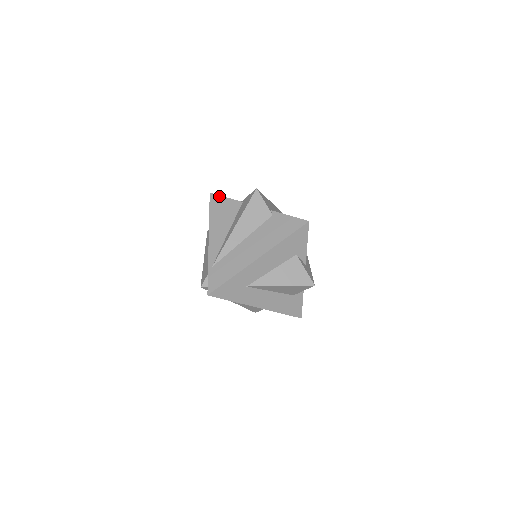
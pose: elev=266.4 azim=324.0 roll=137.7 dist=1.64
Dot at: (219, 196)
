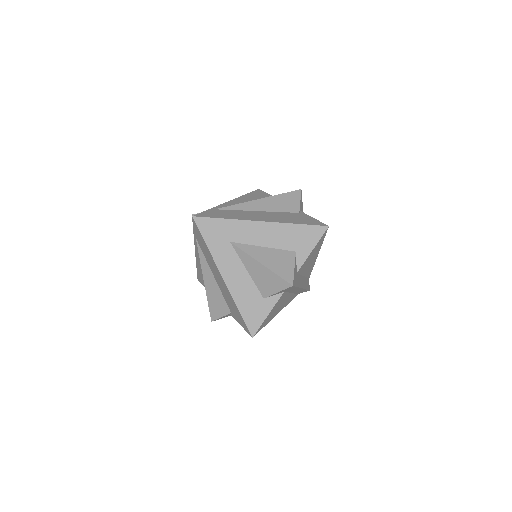
Dot at: (264, 192)
